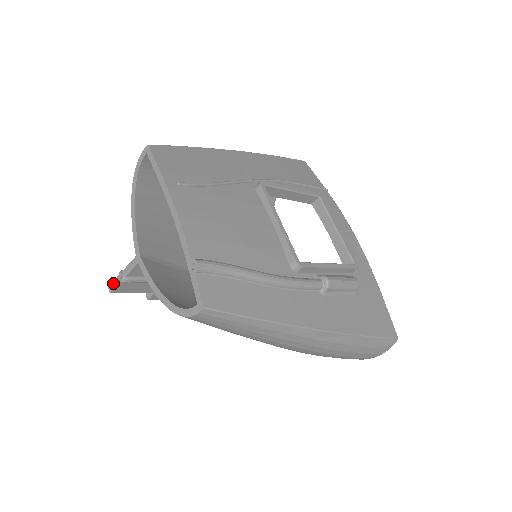
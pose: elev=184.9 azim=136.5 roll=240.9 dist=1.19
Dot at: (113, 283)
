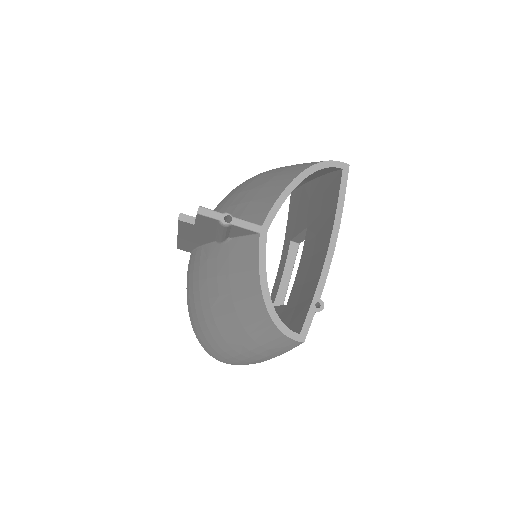
Dot at: (211, 212)
